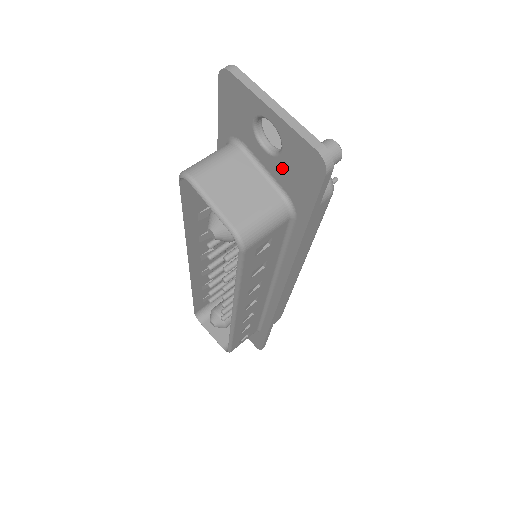
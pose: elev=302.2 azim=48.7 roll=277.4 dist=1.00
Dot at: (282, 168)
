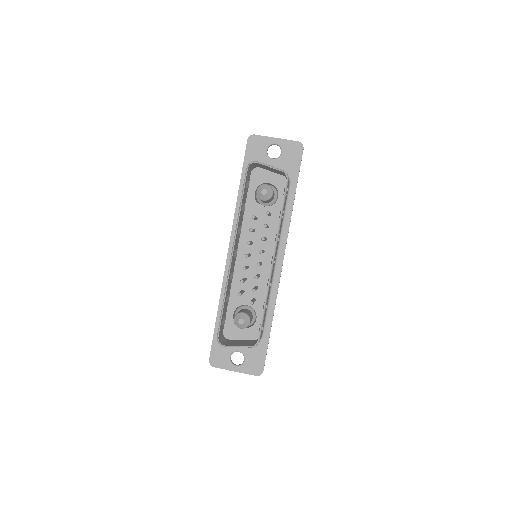
Dot at: (282, 161)
